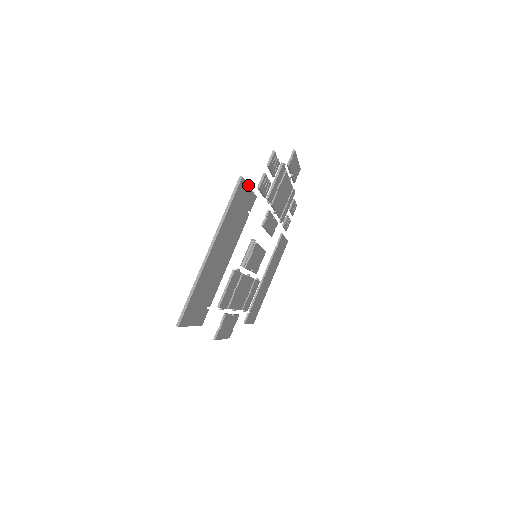
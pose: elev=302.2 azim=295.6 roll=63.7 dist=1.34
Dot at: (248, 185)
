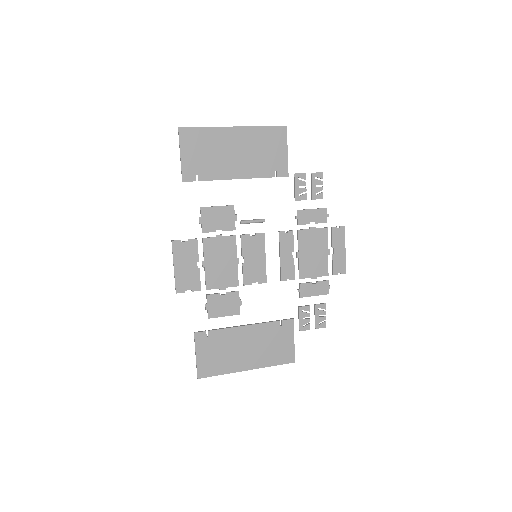
Dot at: (287, 146)
